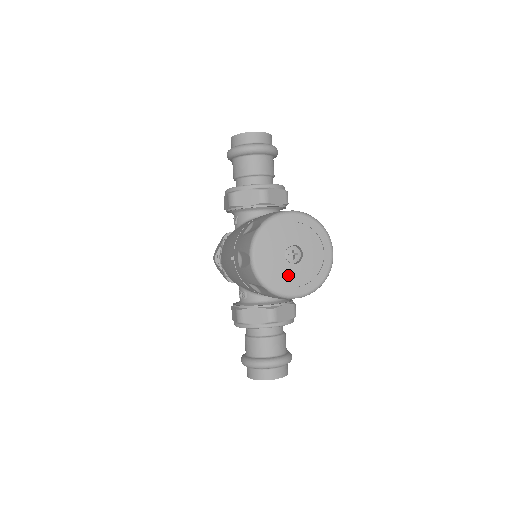
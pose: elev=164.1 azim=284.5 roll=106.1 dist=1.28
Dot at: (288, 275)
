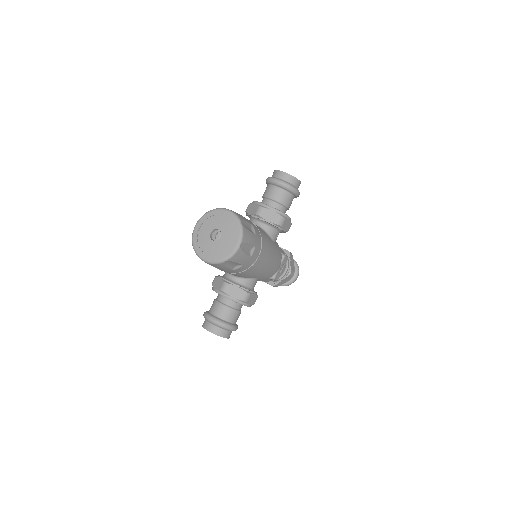
Dot at: (207, 245)
